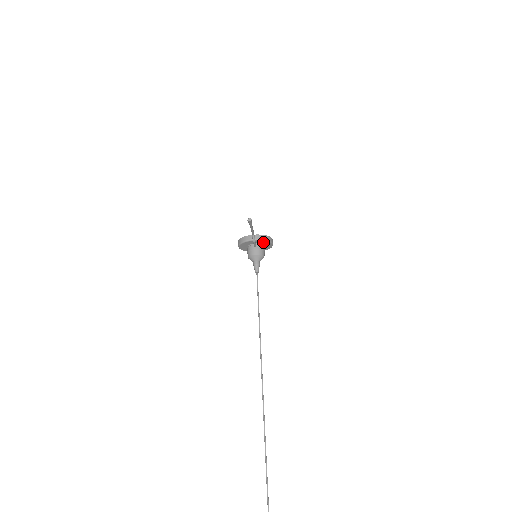
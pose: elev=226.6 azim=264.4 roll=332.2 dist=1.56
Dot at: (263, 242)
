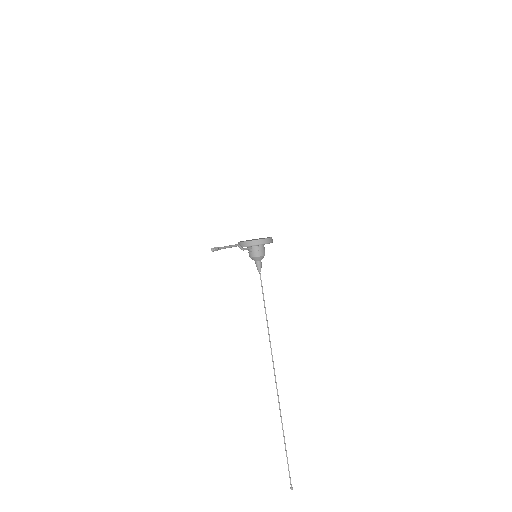
Dot at: (255, 245)
